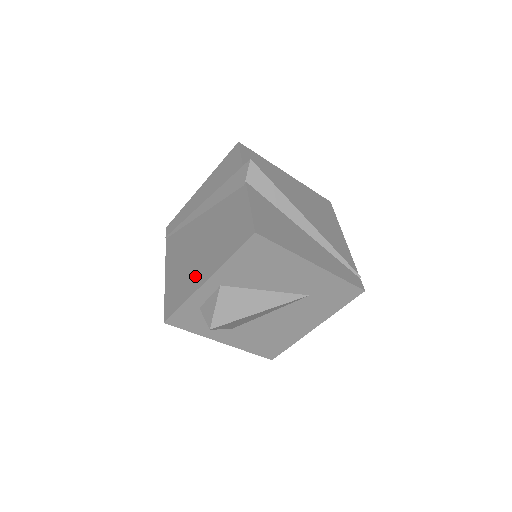
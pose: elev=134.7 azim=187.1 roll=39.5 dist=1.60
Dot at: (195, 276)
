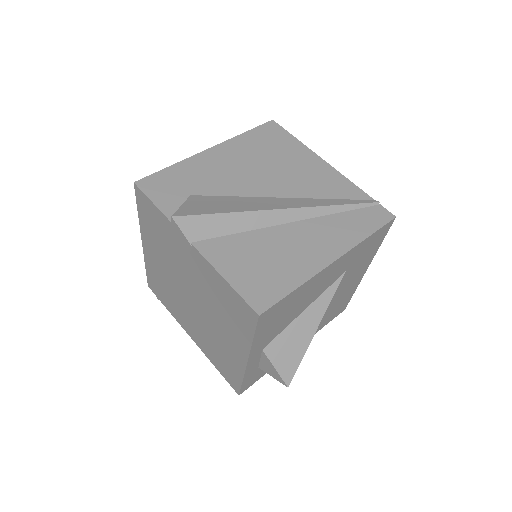
Dot at: (230, 353)
